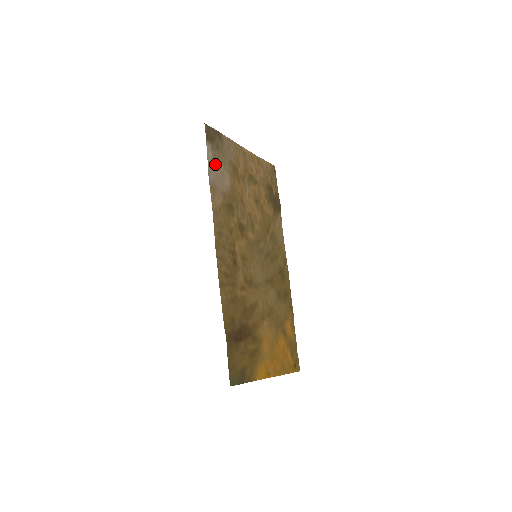
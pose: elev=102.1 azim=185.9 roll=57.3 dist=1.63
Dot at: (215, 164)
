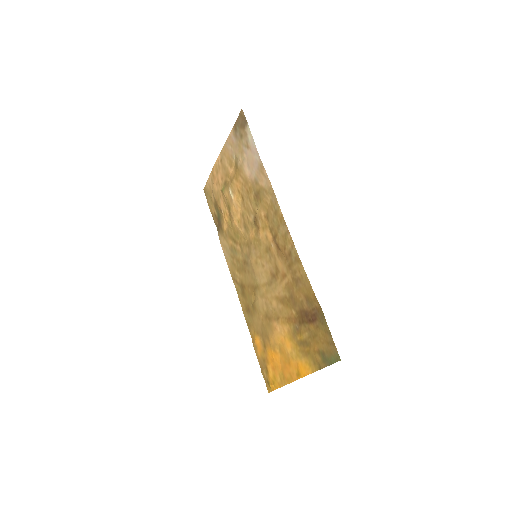
Dot at: (249, 149)
